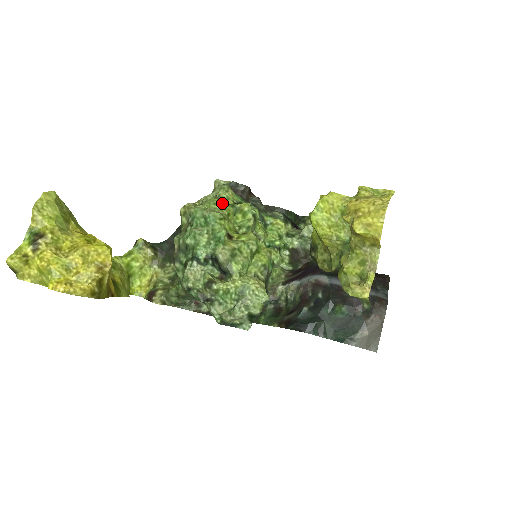
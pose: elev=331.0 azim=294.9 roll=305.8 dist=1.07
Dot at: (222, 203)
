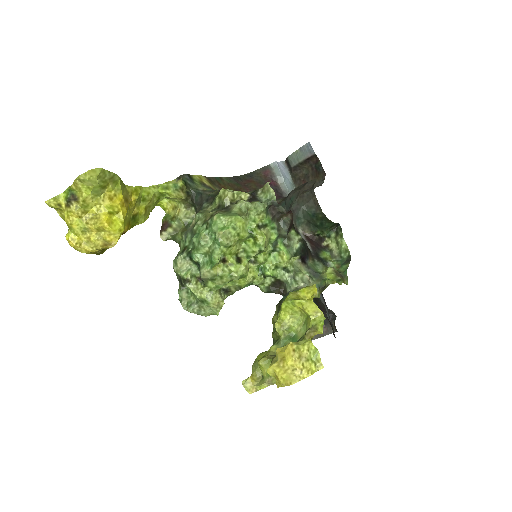
Dot at: (240, 230)
